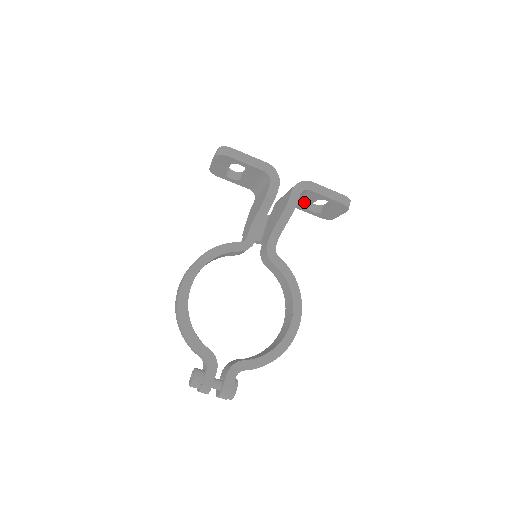
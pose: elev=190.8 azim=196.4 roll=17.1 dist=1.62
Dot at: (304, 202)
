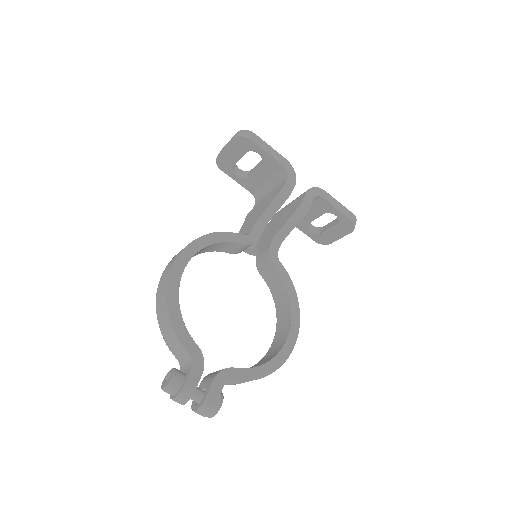
Dot at: (307, 216)
